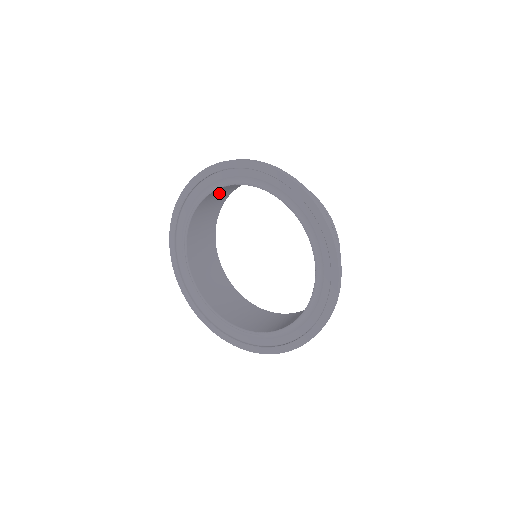
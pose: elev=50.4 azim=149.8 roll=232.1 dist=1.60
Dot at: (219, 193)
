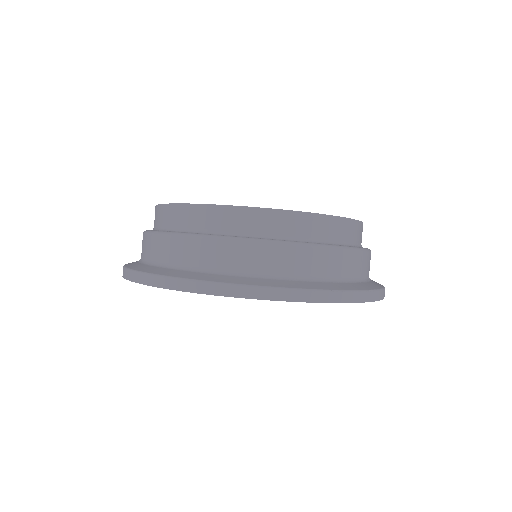
Dot at: occluded
